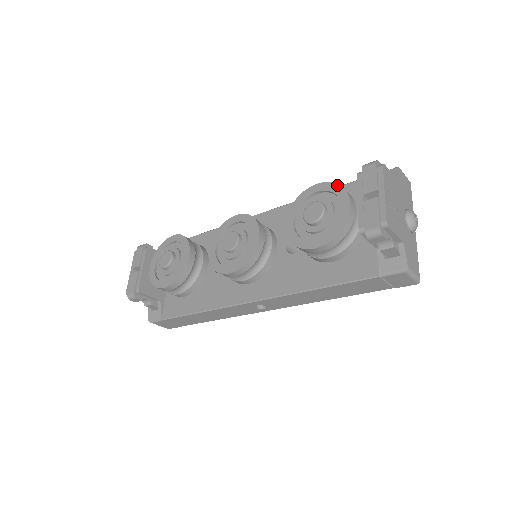
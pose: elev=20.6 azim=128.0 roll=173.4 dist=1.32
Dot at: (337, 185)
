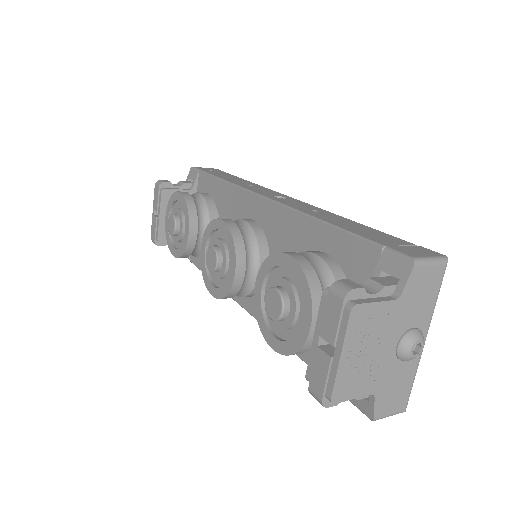
Dot at: (305, 281)
